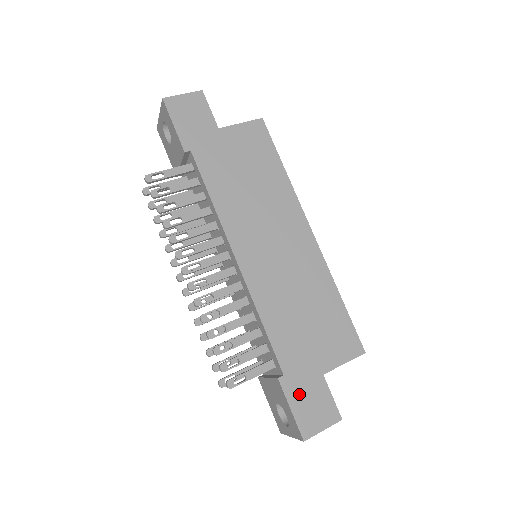
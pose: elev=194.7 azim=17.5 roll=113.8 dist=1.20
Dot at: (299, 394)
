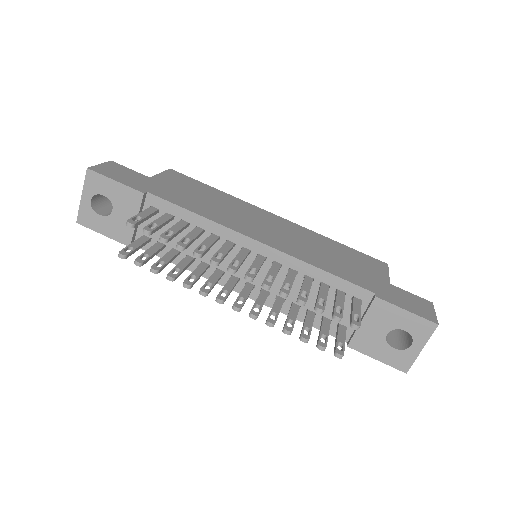
Dot at: (397, 300)
